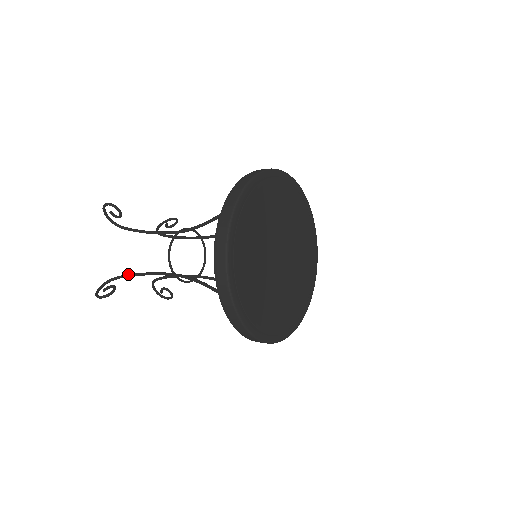
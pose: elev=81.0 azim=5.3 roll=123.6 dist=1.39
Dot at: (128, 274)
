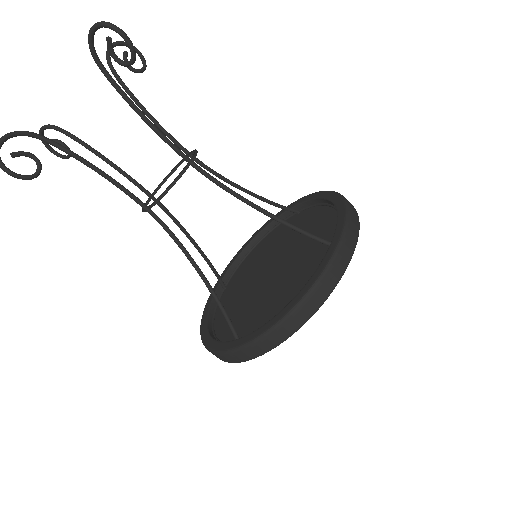
Dot at: (67, 149)
